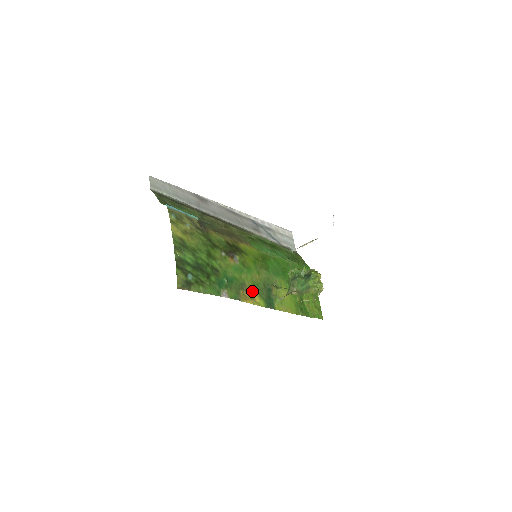
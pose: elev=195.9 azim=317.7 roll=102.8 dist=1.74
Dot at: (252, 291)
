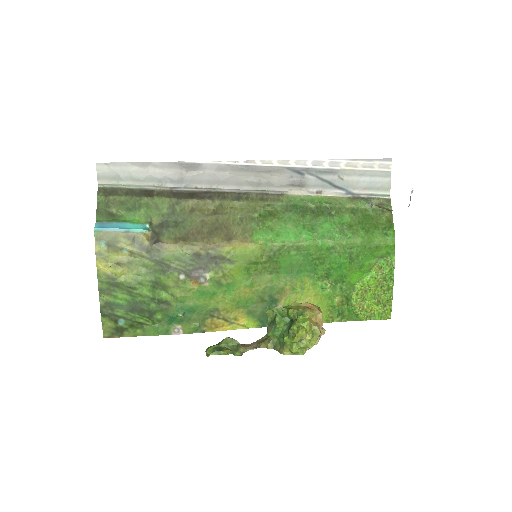
Dot at: (233, 313)
